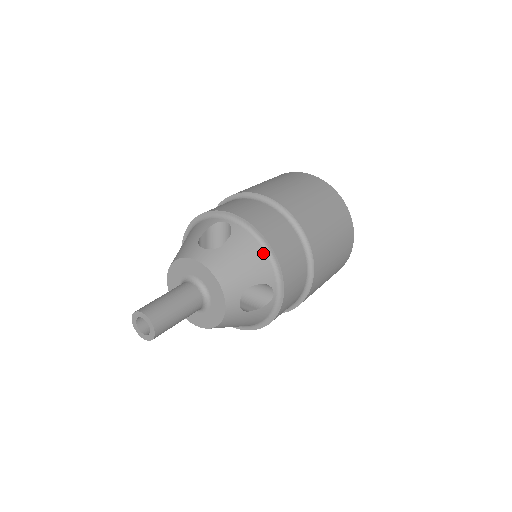
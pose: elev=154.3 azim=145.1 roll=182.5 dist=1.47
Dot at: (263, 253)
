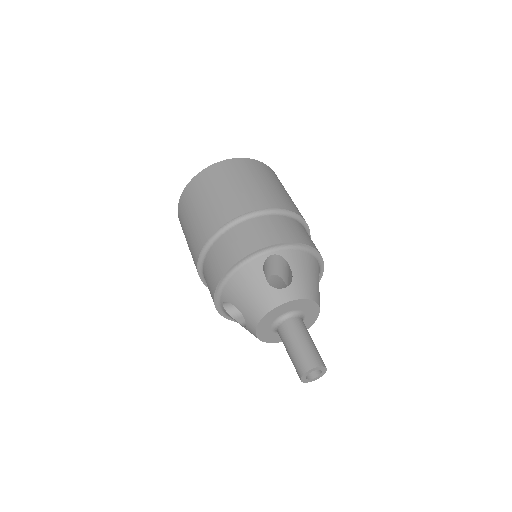
Dot at: (310, 256)
